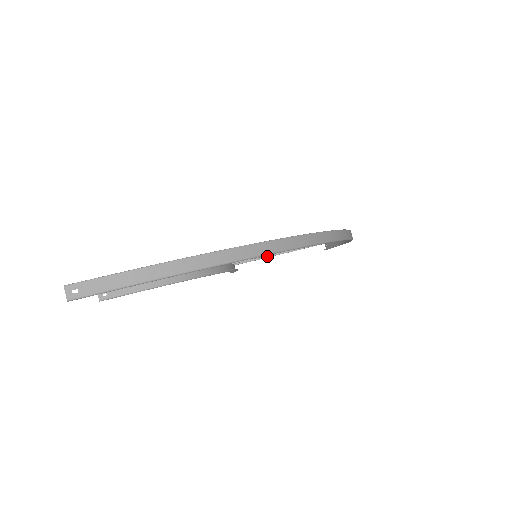
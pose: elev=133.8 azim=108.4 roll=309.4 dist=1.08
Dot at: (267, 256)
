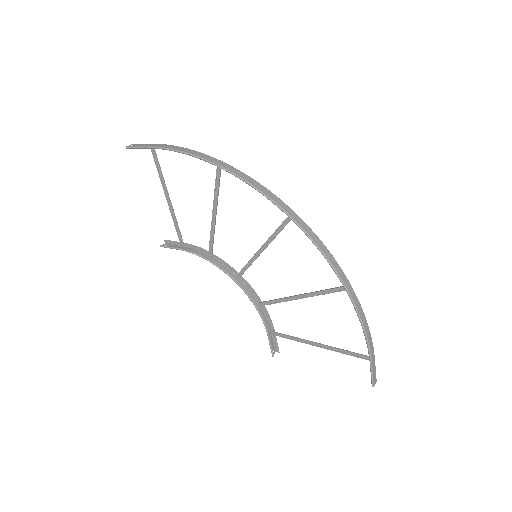
Dot at: (301, 339)
